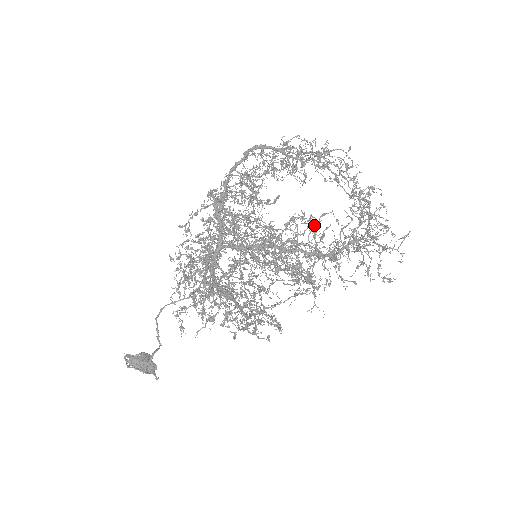
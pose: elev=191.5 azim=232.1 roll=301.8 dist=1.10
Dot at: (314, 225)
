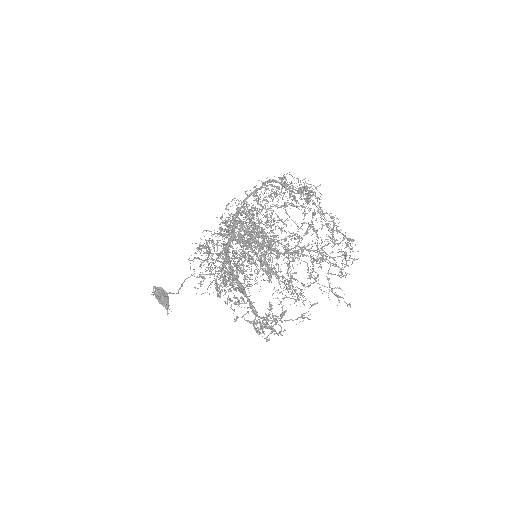
Dot at: (271, 225)
